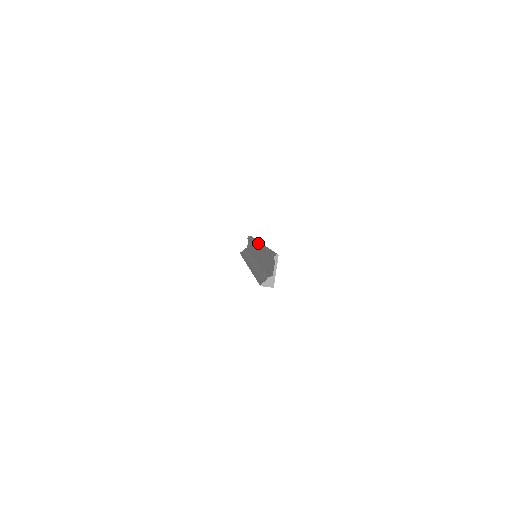
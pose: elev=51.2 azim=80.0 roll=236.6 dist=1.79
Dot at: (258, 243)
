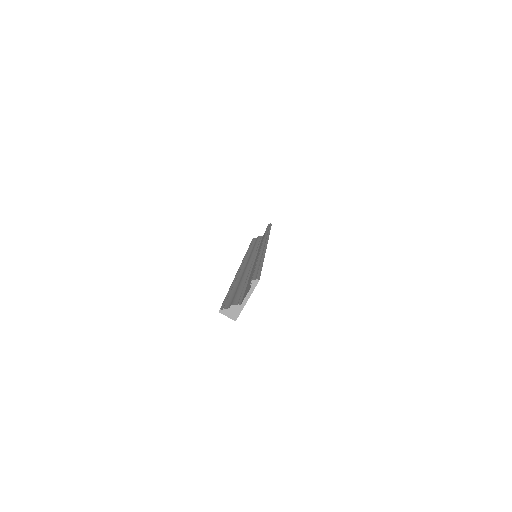
Dot at: (264, 241)
